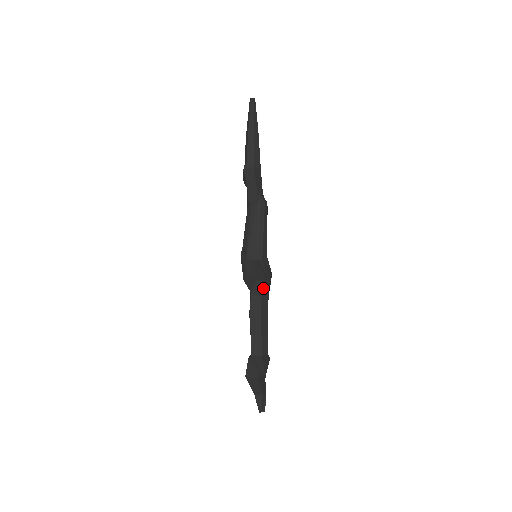
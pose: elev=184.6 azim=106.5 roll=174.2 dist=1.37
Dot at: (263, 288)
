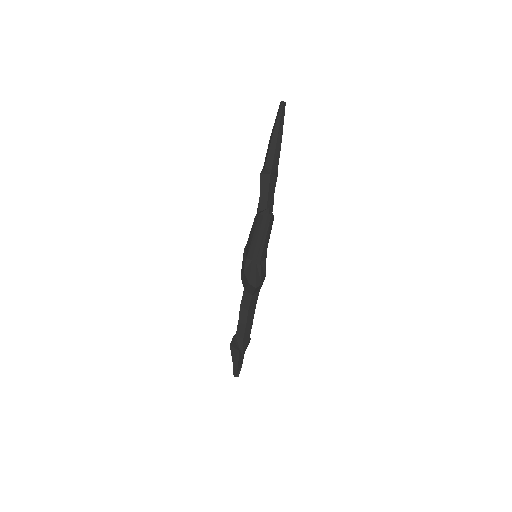
Dot at: (254, 291)
